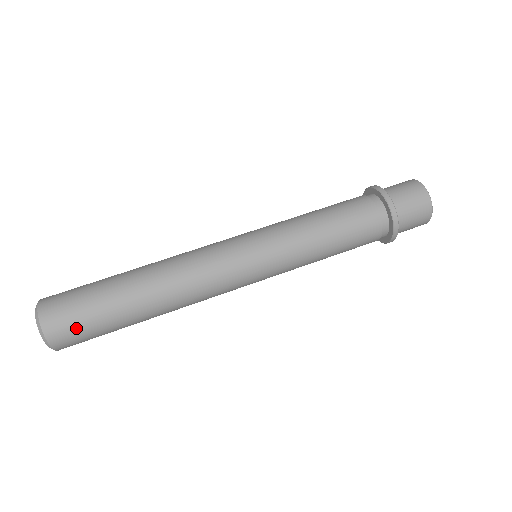
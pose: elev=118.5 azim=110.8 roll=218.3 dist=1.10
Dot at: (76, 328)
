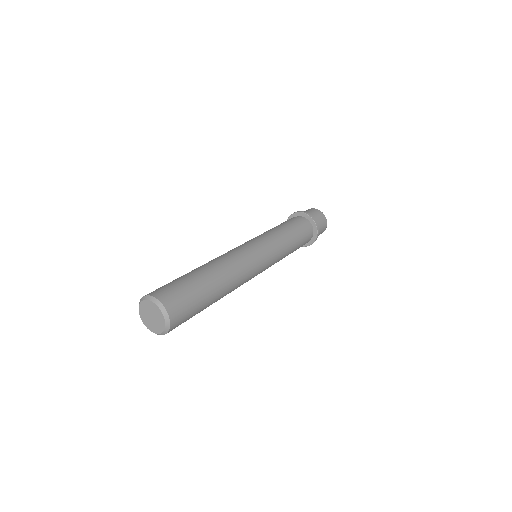
Dot at: (186, 310)
